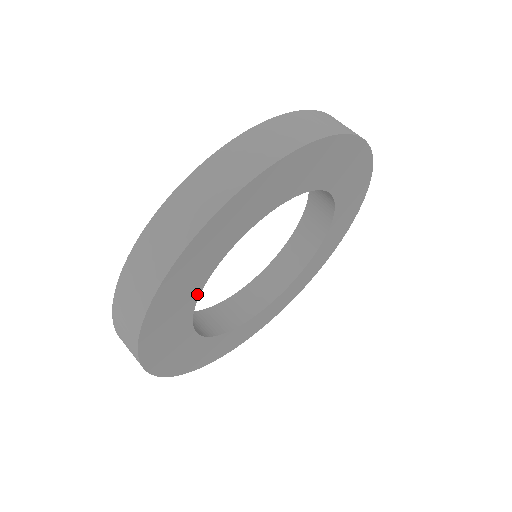
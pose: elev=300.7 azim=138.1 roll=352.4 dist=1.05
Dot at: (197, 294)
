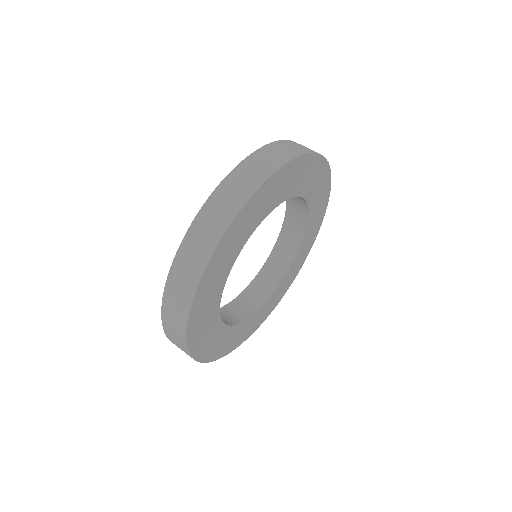
Dot at: (221, 291)
